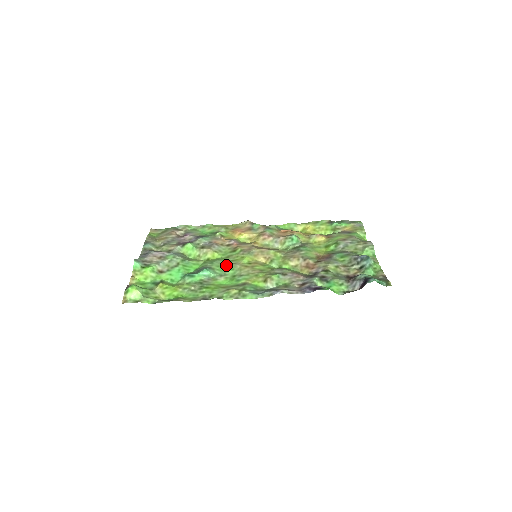
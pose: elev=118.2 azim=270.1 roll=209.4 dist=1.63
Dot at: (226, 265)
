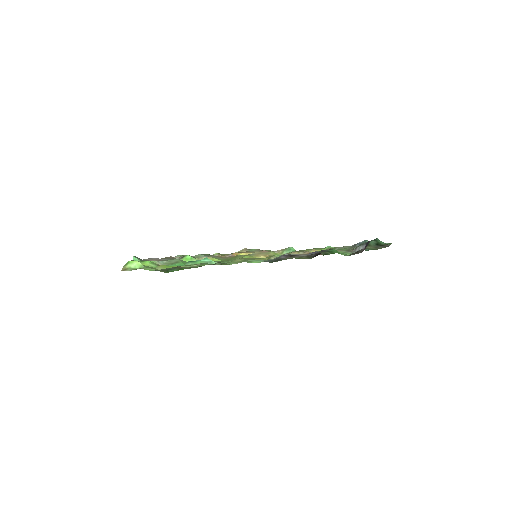
Dot at: occluded
